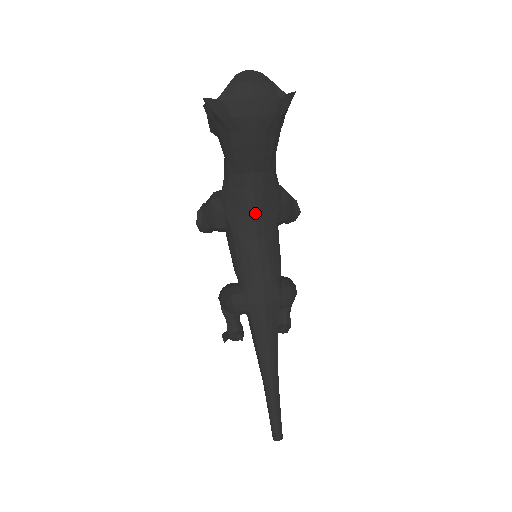
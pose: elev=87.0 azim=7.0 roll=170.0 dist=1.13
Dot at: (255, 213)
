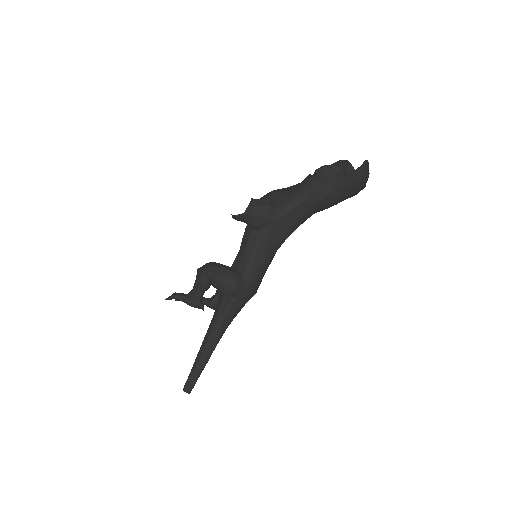
Dot at: (289, 234)
